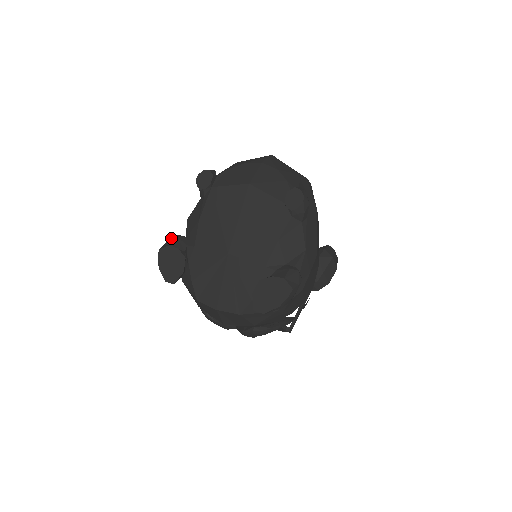
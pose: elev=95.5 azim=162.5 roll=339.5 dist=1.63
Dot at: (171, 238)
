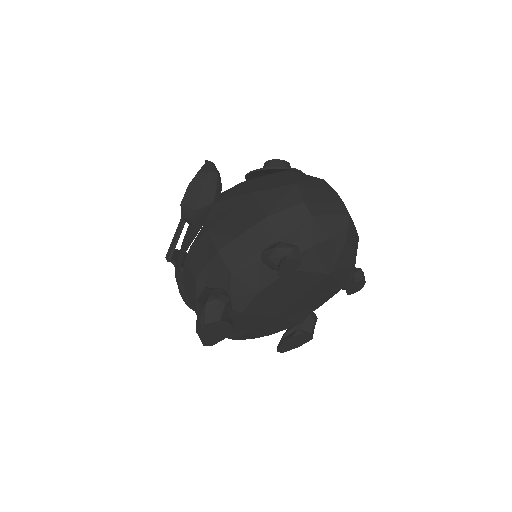
Dot at: (215, 303)
